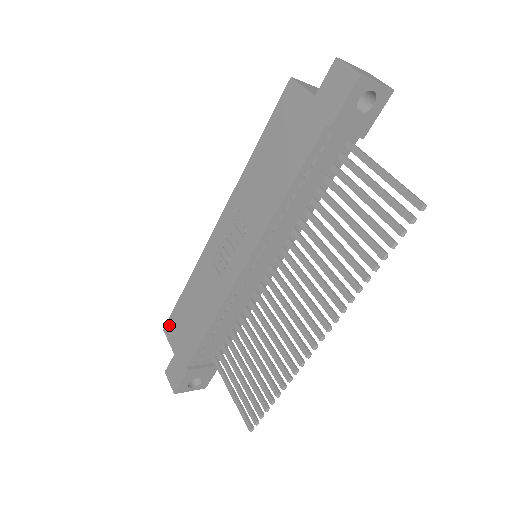
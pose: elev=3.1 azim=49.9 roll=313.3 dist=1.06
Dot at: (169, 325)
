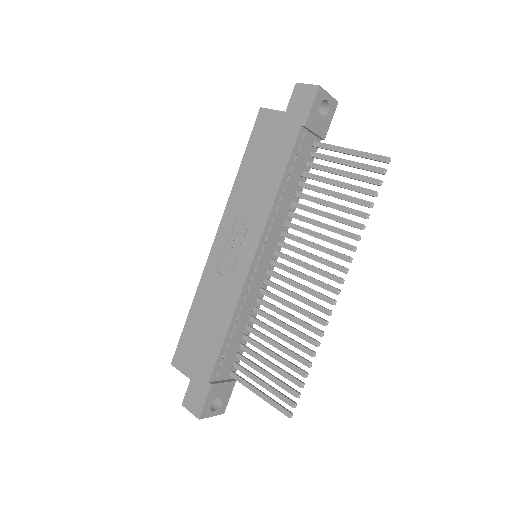
Dot at: (178, 355)
